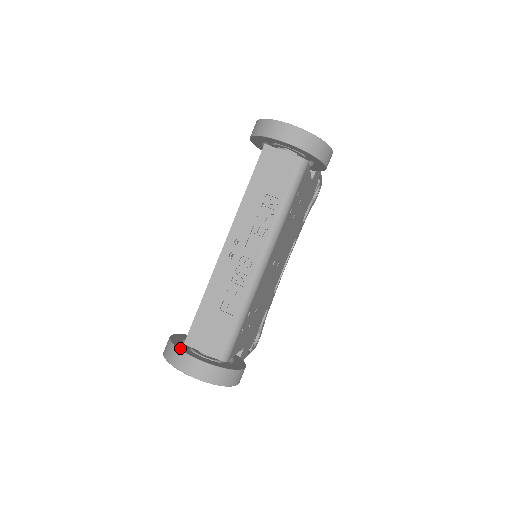
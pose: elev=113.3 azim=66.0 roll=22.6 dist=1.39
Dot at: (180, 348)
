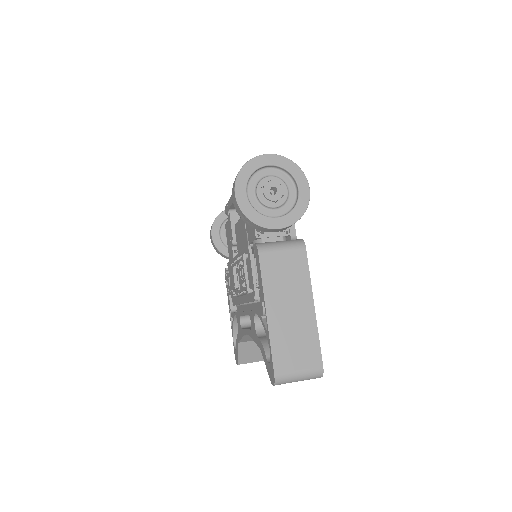
Dot at: occluded
